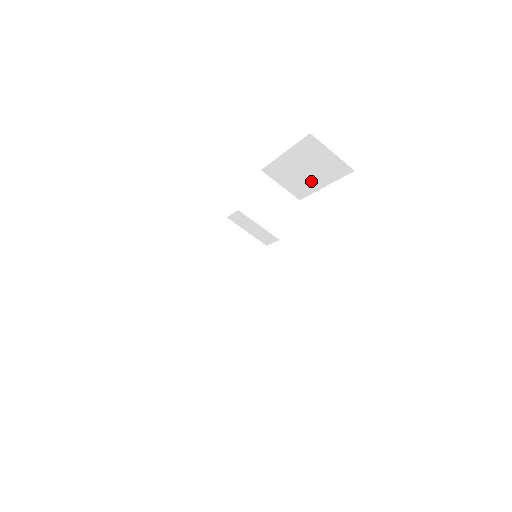
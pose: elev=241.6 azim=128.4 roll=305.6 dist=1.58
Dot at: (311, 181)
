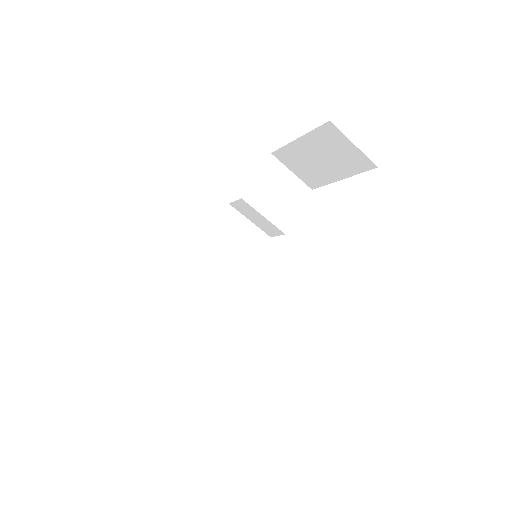
Dot at: (326, 172)
